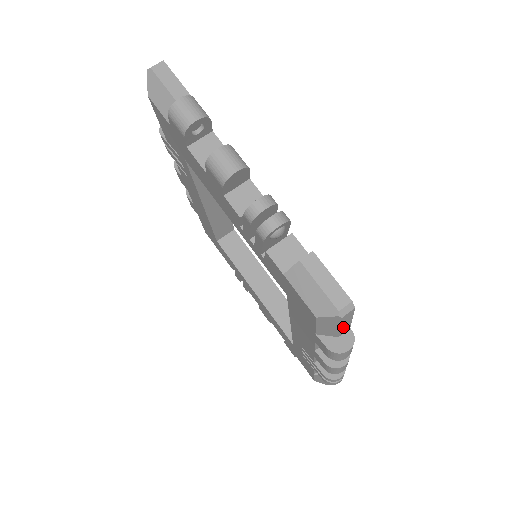
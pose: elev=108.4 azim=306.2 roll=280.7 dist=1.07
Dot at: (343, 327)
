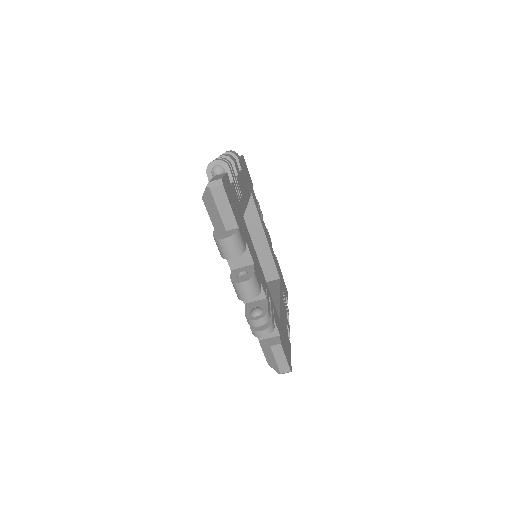
Dot at: occluded
